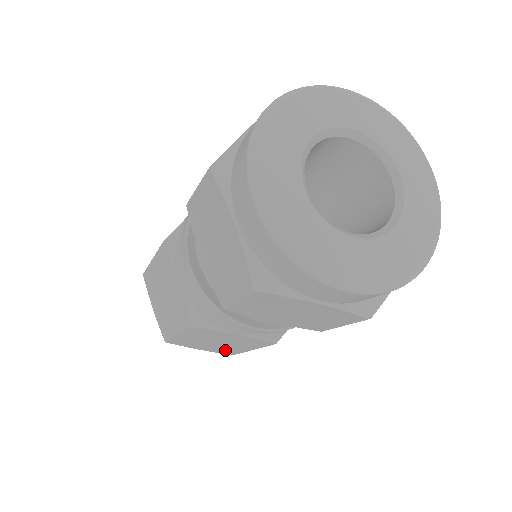
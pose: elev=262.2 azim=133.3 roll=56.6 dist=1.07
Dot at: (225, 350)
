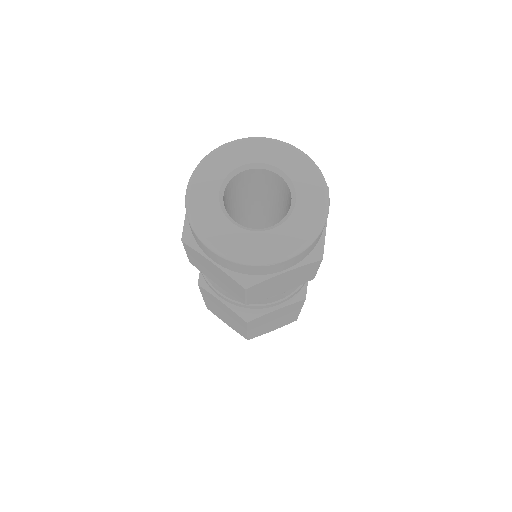
Dot at: (287, 321)
